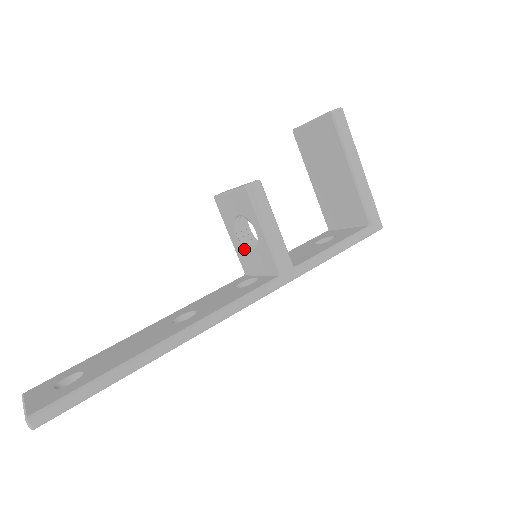
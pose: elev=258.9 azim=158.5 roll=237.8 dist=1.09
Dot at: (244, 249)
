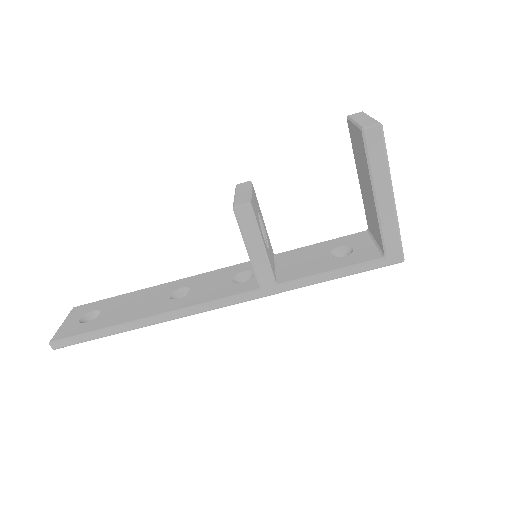
Dot at: occluded
